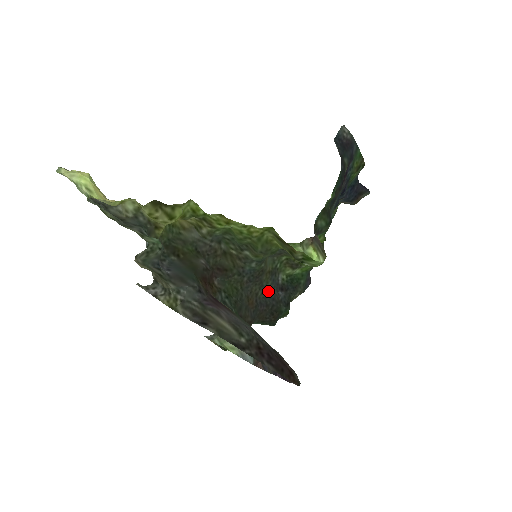
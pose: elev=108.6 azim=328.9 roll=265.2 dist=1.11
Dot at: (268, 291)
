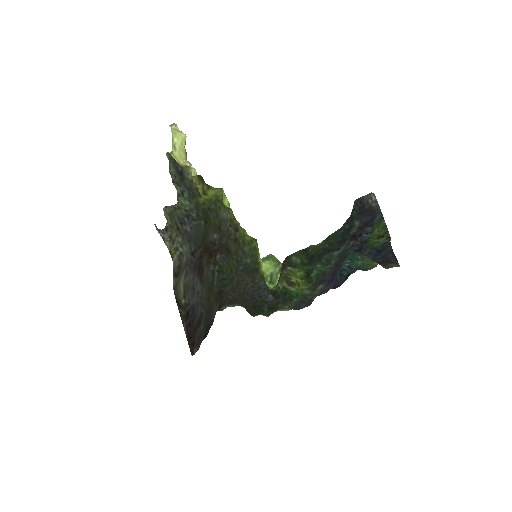
Dot at: (258, 288)
